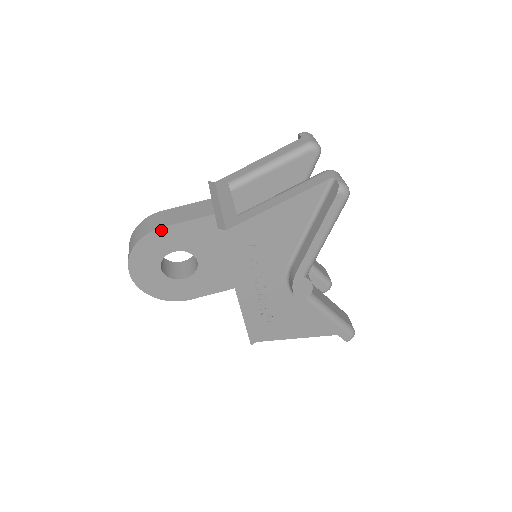
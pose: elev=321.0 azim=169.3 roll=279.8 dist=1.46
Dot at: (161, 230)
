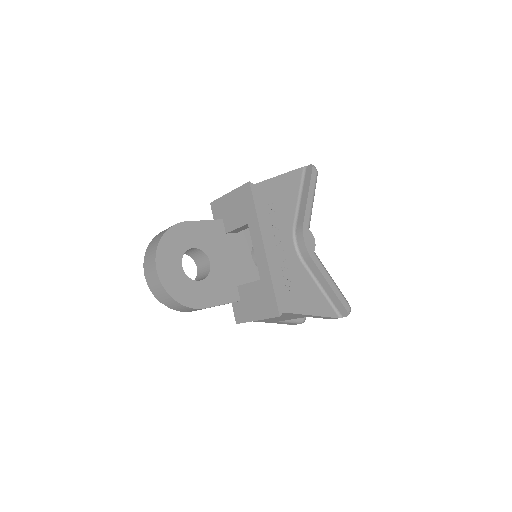
Dot at: (185, 224)
